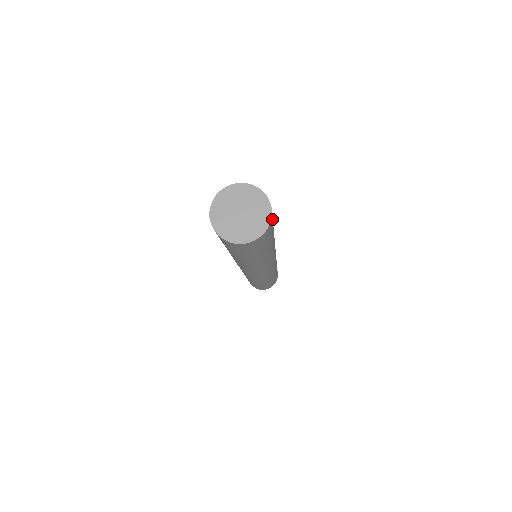
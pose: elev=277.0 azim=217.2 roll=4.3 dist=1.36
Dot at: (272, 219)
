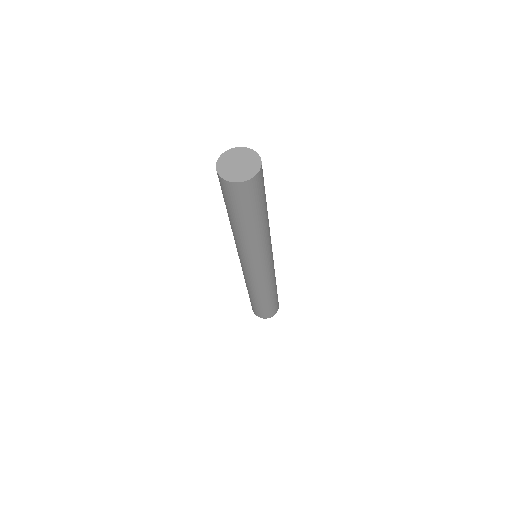
Dot at: (253, 186)
